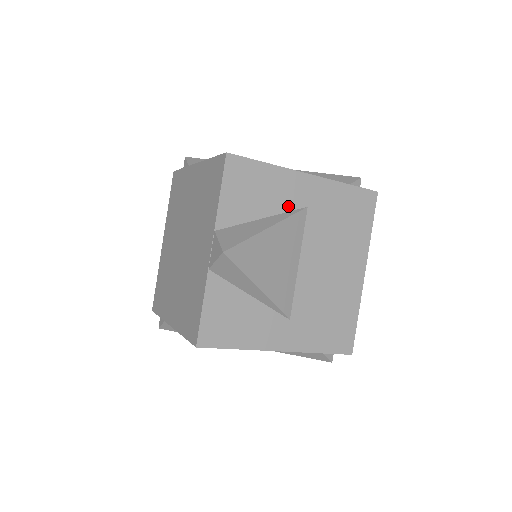
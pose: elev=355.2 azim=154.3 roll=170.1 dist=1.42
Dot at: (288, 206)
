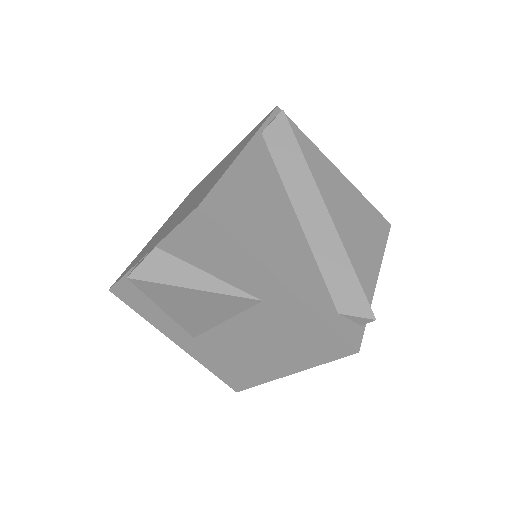
Dot at: (241, 285)
